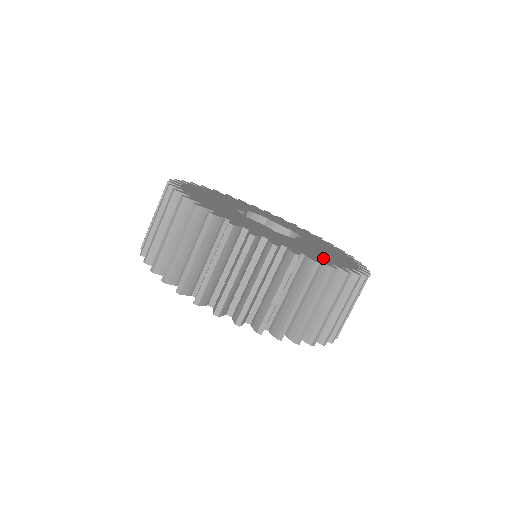
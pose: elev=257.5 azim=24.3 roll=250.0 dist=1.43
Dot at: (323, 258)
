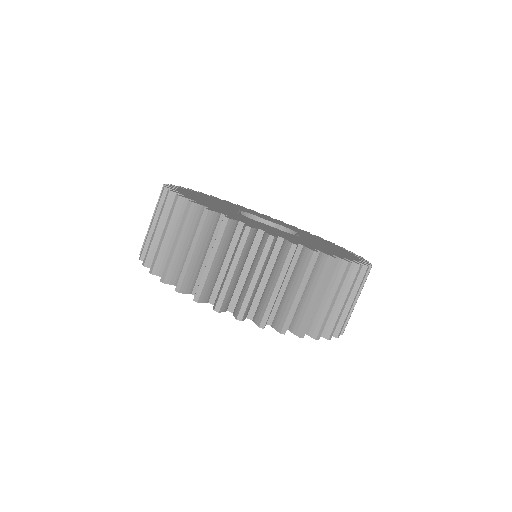
Dot at: (340, 254)
